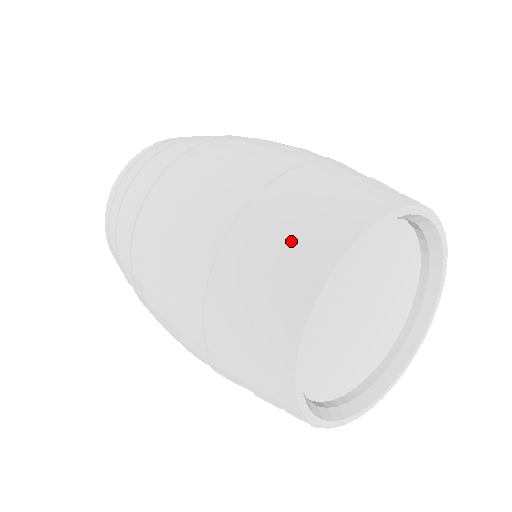
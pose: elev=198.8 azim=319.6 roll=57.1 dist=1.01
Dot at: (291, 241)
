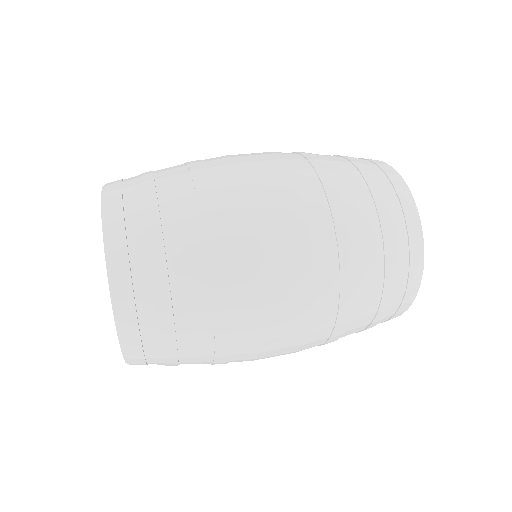
Dot at: (383, 193)
